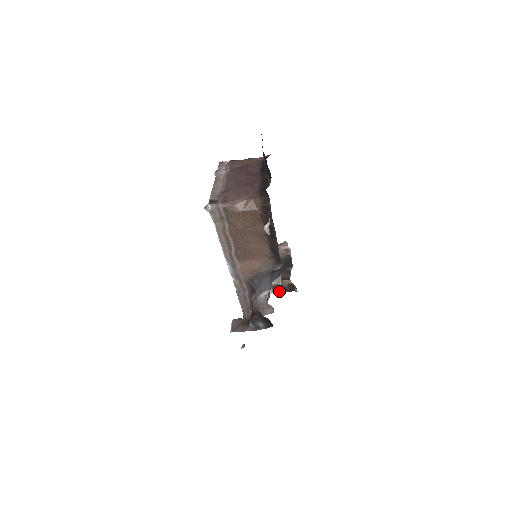
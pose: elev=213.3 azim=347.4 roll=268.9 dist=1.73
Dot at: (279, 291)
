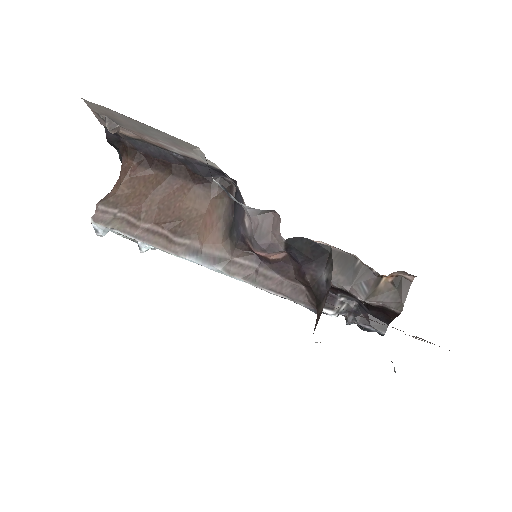
Dot at: (398, 306)
